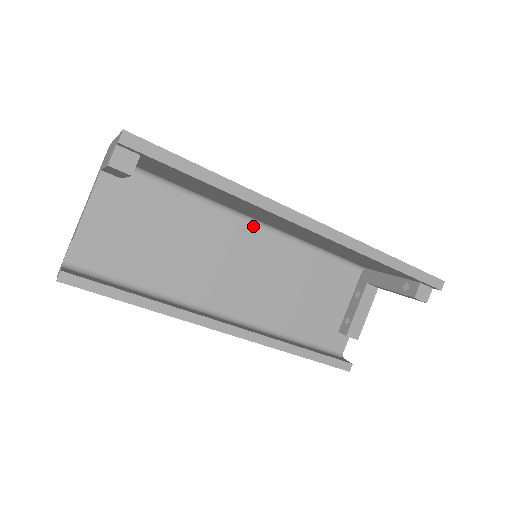
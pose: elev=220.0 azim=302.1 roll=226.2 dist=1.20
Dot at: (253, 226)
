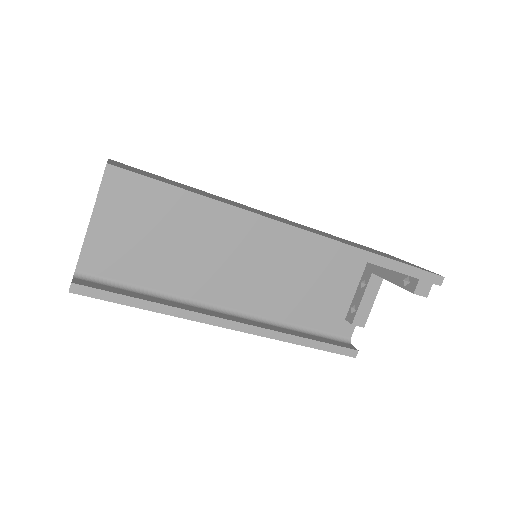
Dot at: (254, 225)
